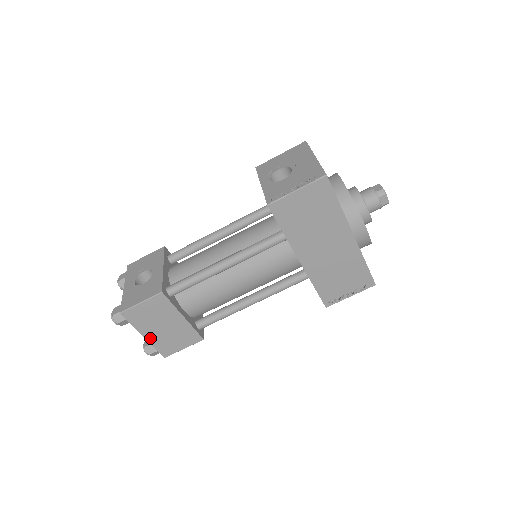
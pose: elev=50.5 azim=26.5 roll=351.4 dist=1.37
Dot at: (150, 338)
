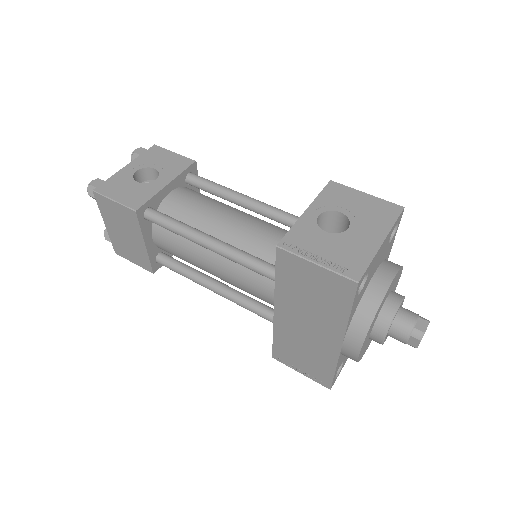
Dot at: (110, 230)
